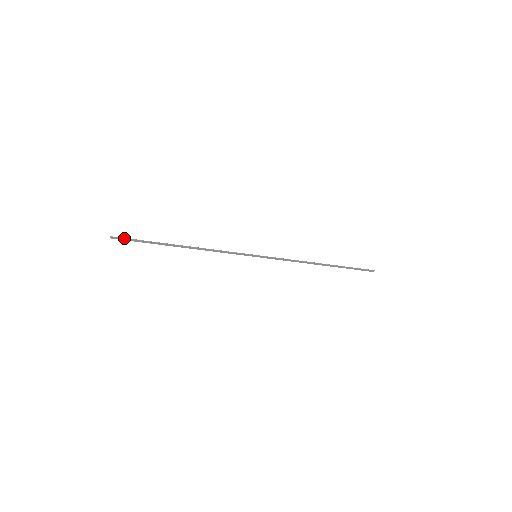
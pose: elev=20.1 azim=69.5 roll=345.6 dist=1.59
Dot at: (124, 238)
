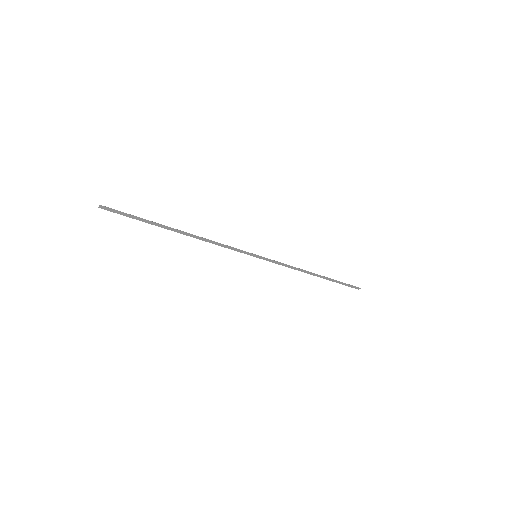
Dot at: (116, 210)
